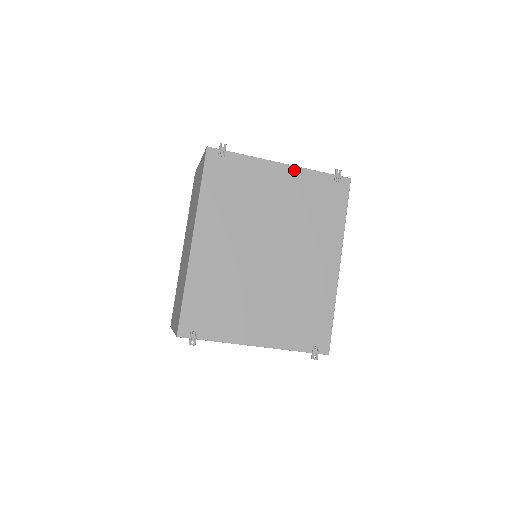
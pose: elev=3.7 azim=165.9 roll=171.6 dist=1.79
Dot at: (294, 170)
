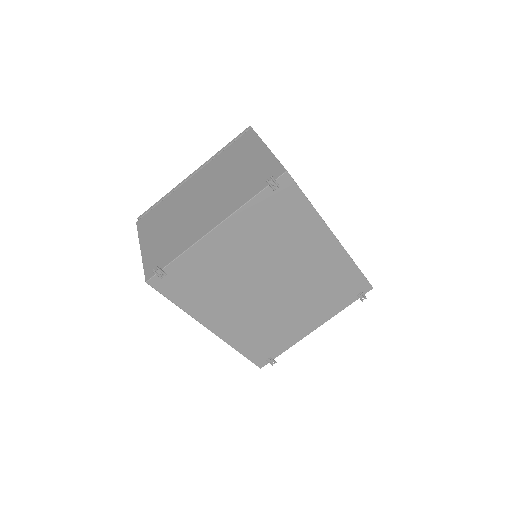
Dot at: (230, 222)
